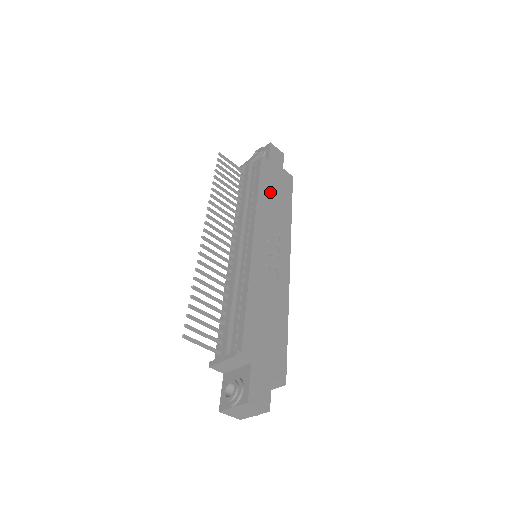
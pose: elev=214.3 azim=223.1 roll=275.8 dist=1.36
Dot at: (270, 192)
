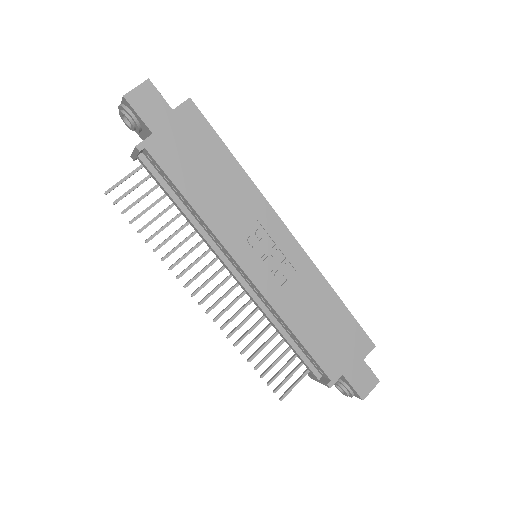
Dot at: (201, 183)
